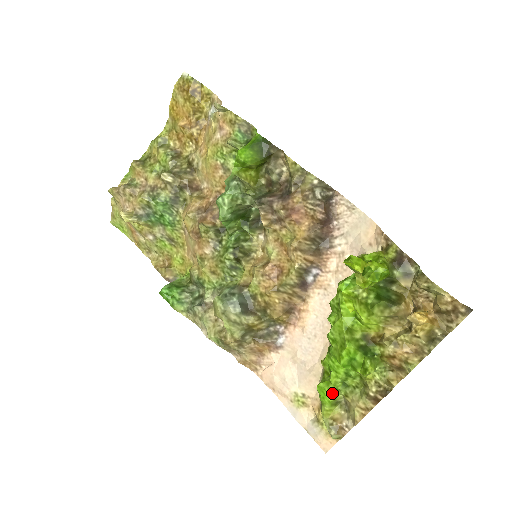
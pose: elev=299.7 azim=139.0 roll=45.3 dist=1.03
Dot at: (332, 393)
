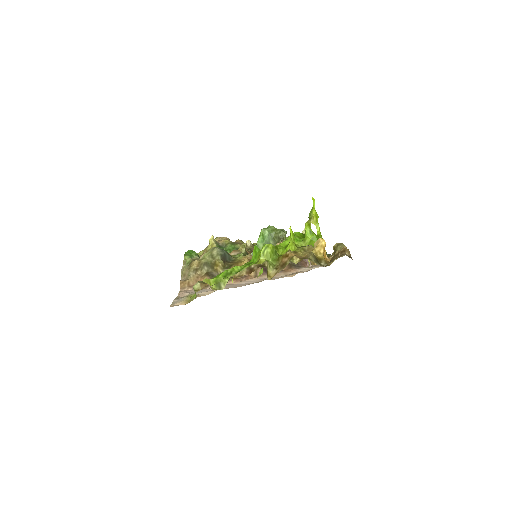
Dot at: (225, 274)
